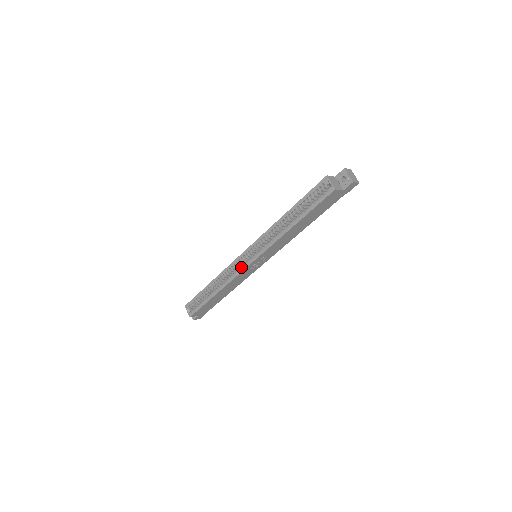
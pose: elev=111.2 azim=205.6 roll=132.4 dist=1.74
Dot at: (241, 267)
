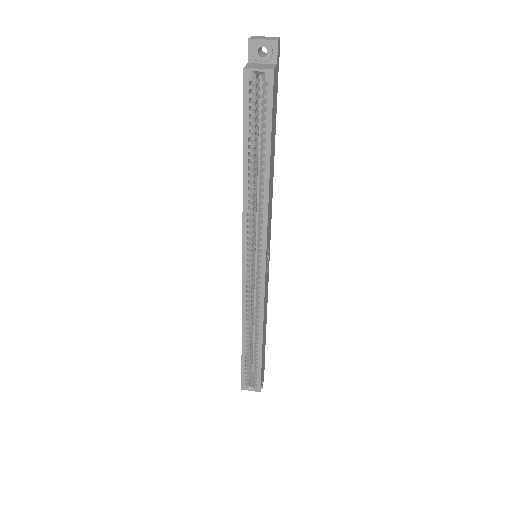
Dot at: (258, 285)
